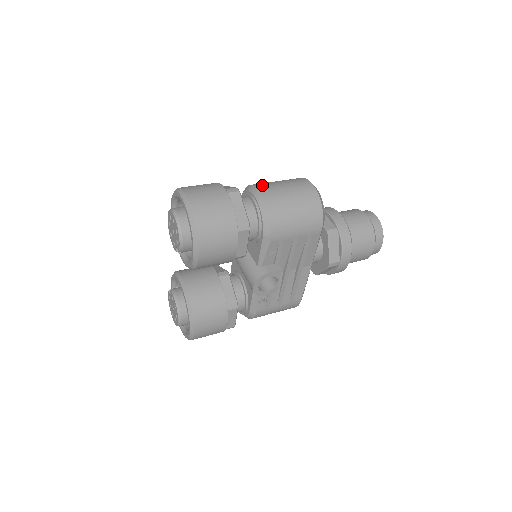
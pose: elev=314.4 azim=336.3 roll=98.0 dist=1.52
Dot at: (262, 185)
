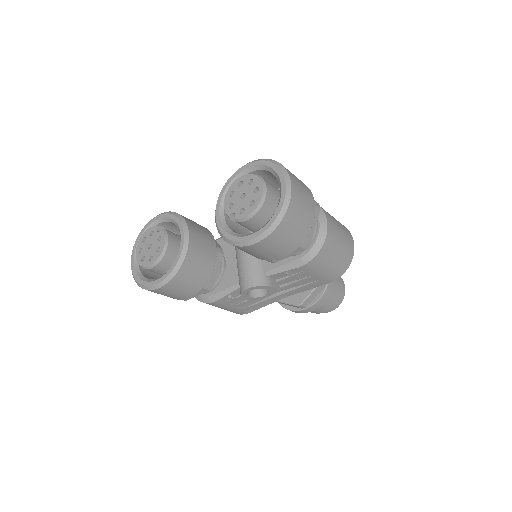
Dot at: (327, 213)
